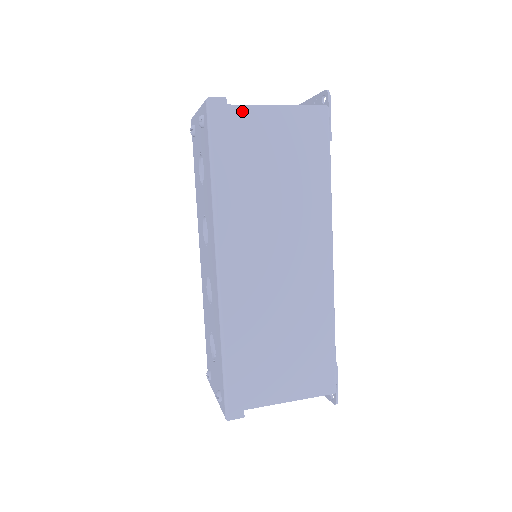
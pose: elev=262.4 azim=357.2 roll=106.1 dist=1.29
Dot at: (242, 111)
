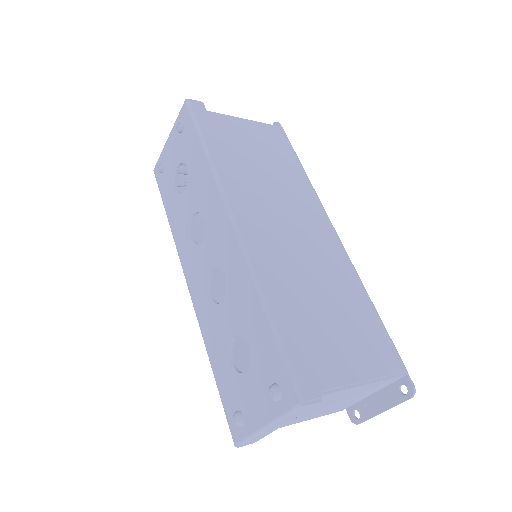
Dot at: (216, 115)
